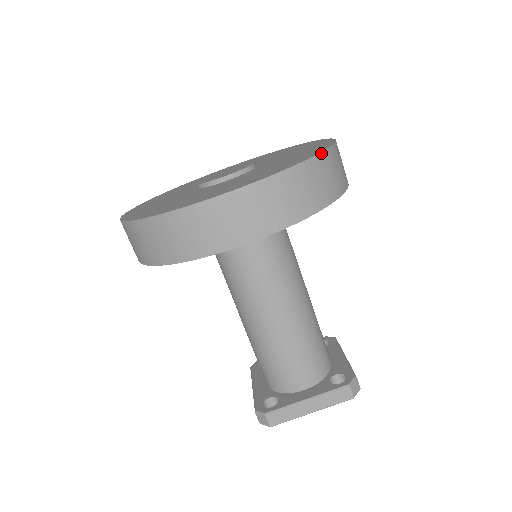
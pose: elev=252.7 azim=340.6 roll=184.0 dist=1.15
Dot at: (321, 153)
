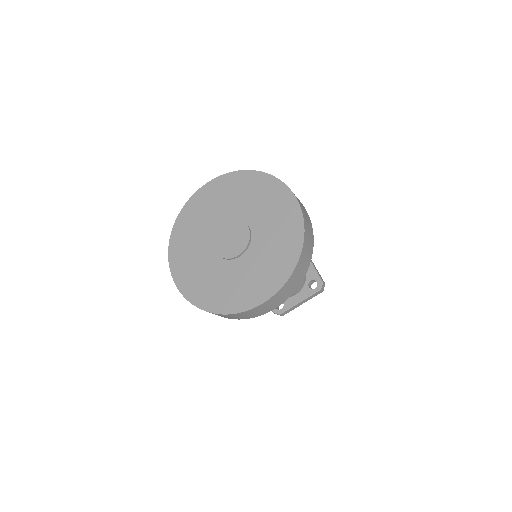
Dot at: (302, 249)
